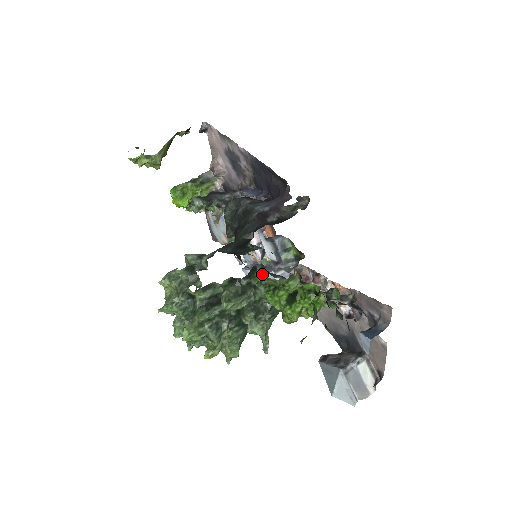
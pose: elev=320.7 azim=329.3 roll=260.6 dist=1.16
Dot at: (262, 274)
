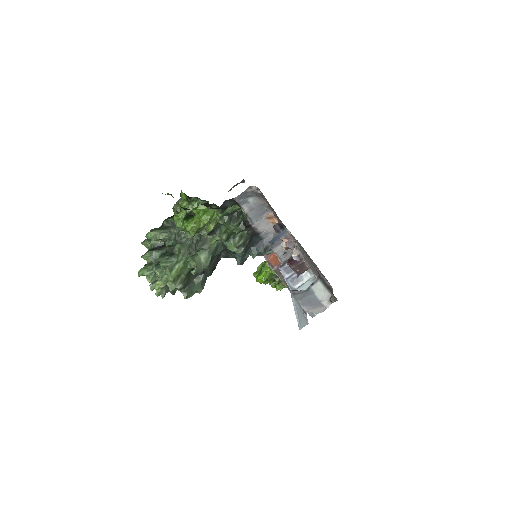
Dot at: occluded
